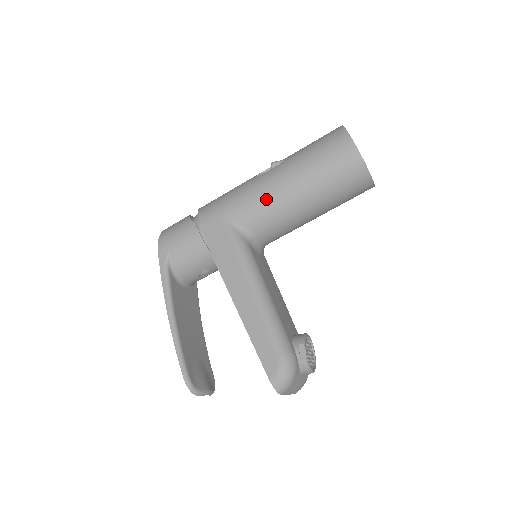
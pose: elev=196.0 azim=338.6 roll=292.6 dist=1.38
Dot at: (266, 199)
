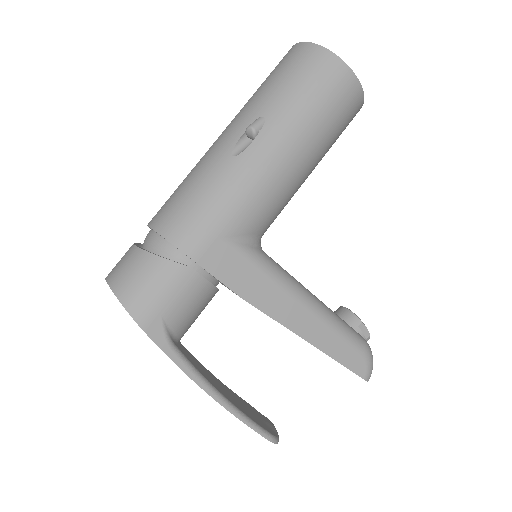
Dot at: (275, 188)
